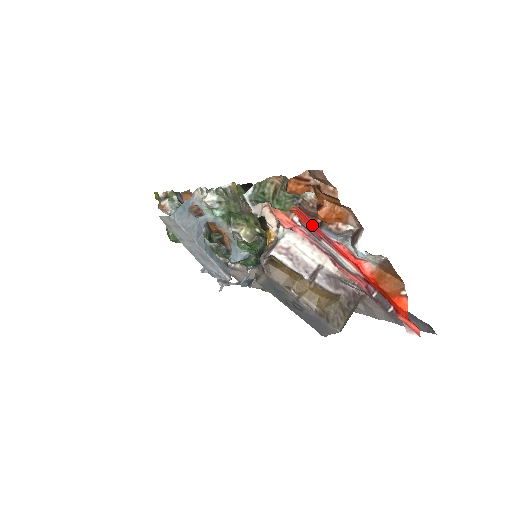
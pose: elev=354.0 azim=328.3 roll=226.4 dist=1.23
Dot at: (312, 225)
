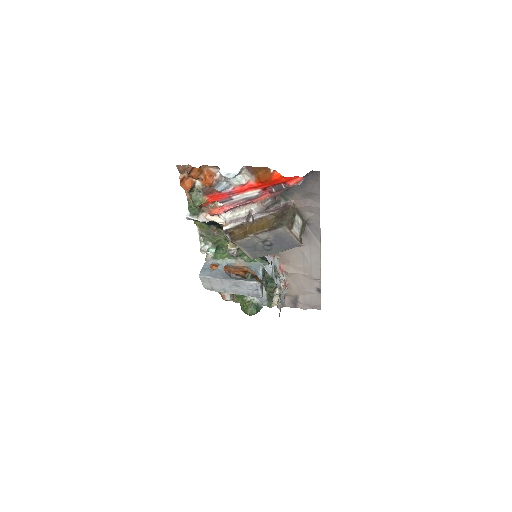
Dot at: (219, 196)
